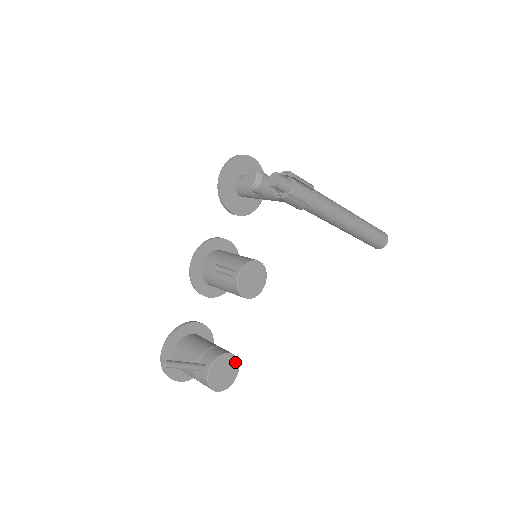
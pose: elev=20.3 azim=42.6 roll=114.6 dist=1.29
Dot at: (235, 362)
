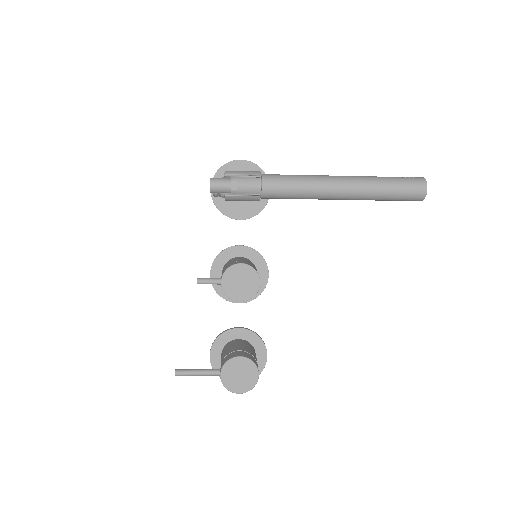
Dot at: (250, 364)
